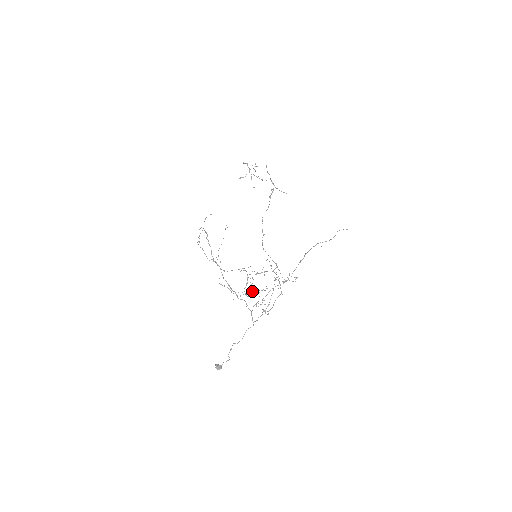
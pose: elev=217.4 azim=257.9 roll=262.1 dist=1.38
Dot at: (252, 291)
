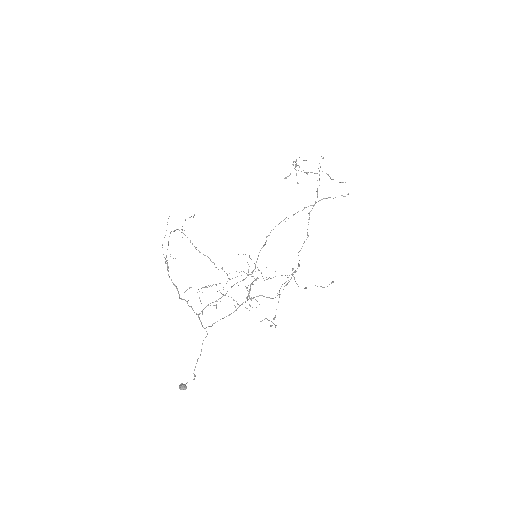
Dot at: occluded
